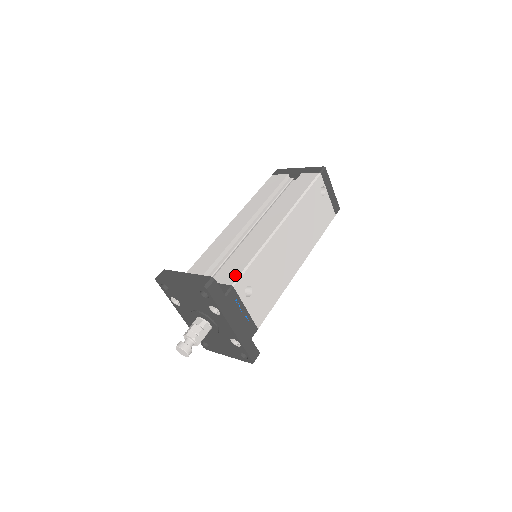
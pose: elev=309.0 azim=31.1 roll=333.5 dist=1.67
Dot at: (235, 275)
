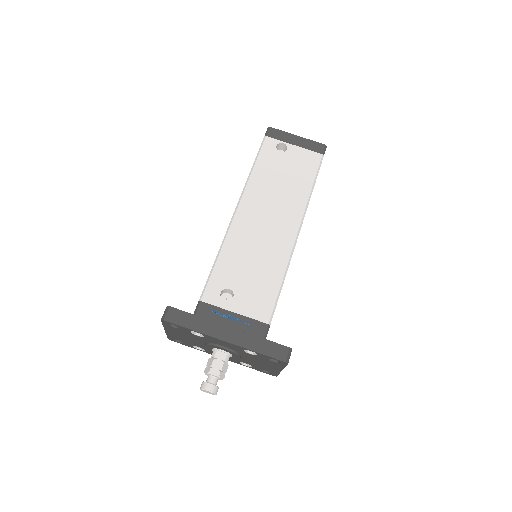
Dot at: (203, 289)
